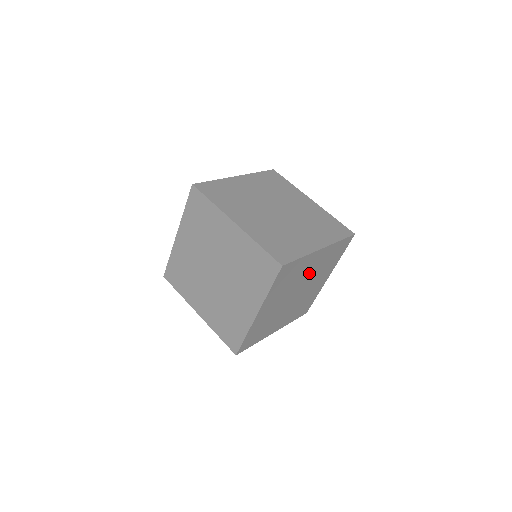
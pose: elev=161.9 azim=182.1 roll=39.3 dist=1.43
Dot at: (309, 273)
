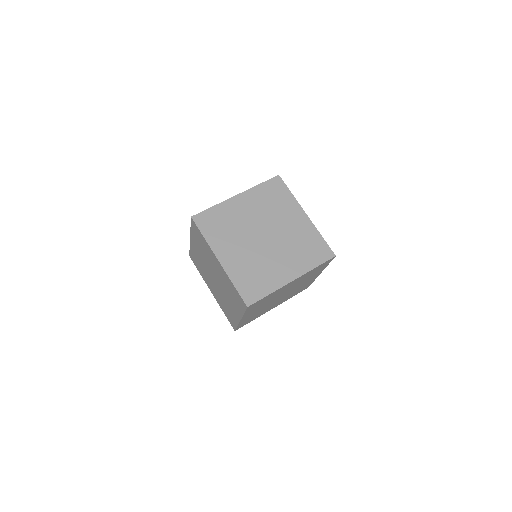
Dot at: (289, 288)
